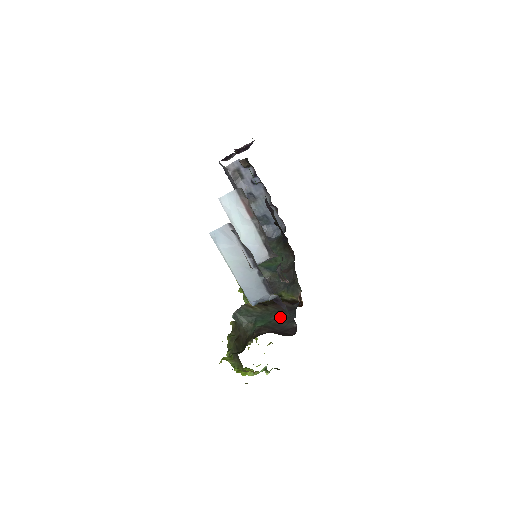
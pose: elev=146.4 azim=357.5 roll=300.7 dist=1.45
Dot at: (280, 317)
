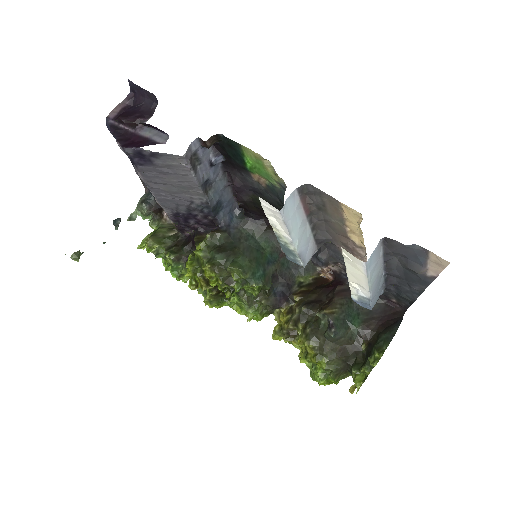
Dot at: occluded
